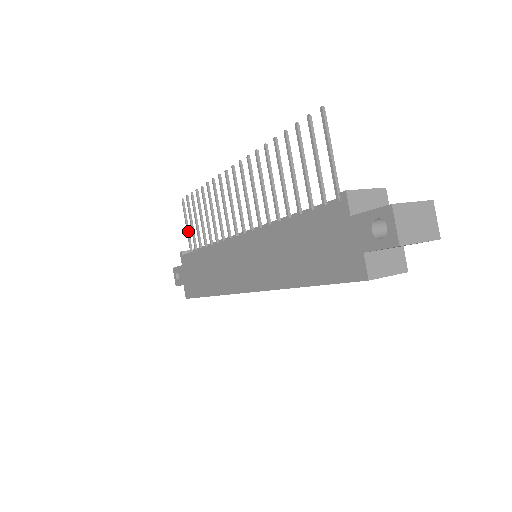
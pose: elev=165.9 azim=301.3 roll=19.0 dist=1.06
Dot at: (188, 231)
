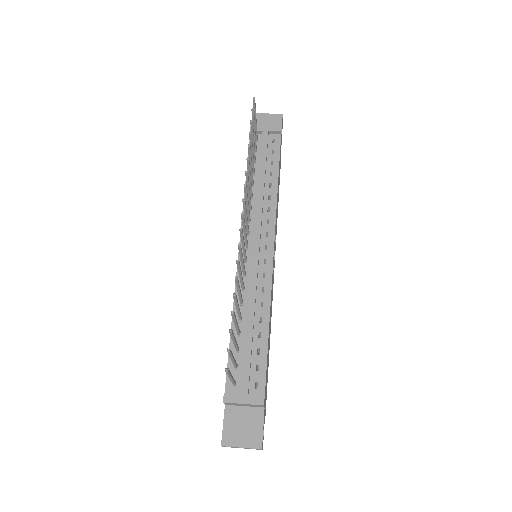
Dot at: (255, 125)
